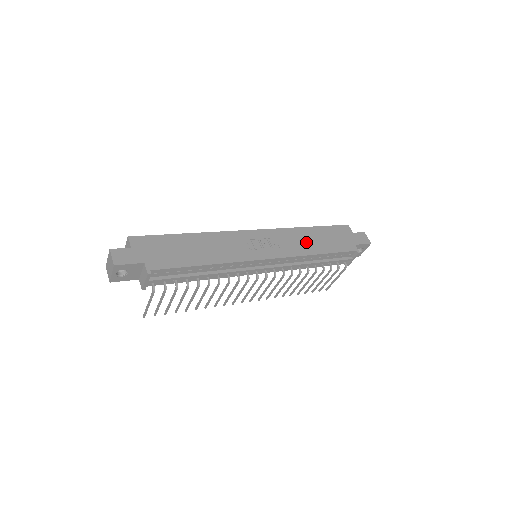
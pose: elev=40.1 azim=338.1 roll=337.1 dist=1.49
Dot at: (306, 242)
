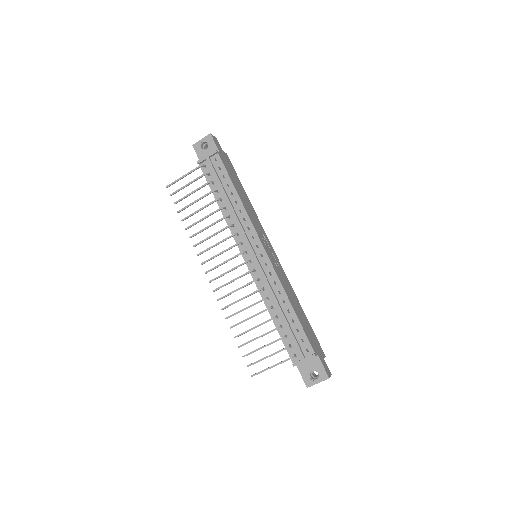
Dot at: (292, 296)
